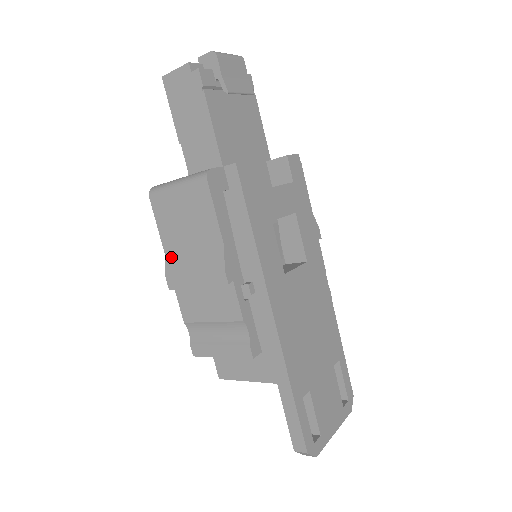
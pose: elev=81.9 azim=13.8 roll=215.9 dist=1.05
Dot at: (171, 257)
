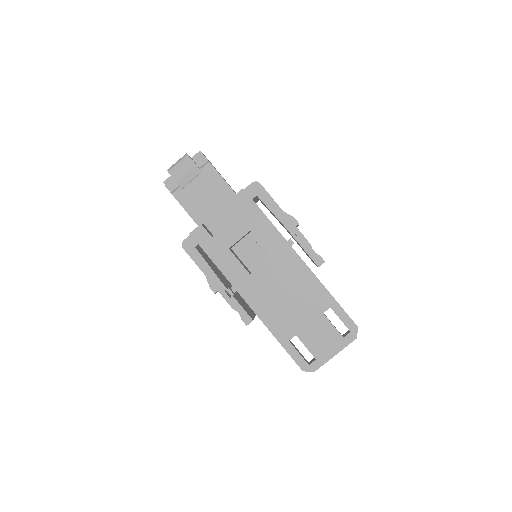
Dot at: occluded
